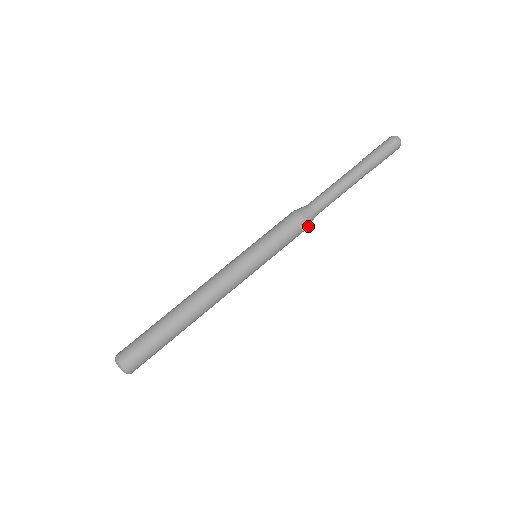
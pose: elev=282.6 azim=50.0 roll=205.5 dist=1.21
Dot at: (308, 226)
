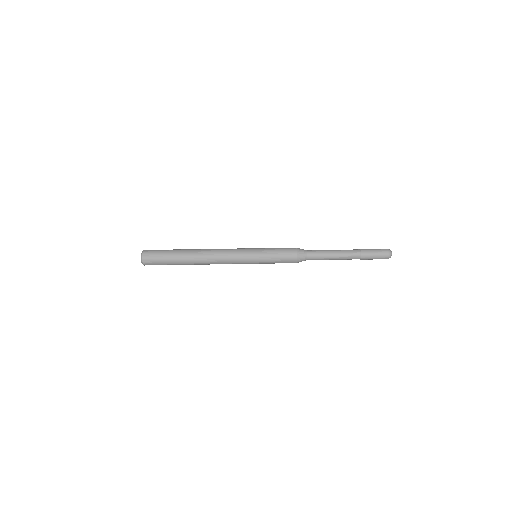
Dot at: (297, 262)
